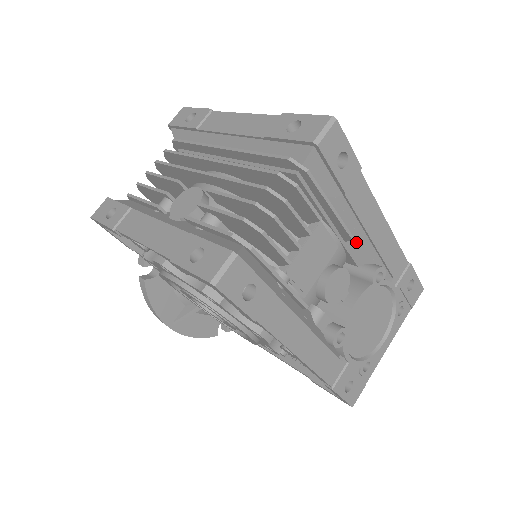
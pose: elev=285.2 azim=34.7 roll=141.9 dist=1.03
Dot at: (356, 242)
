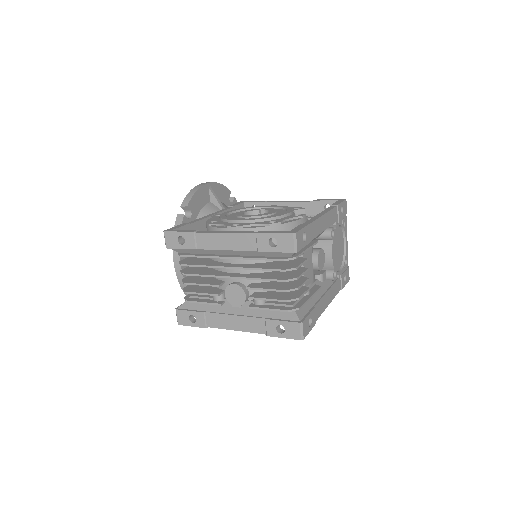
Dot at: (317, 236)
